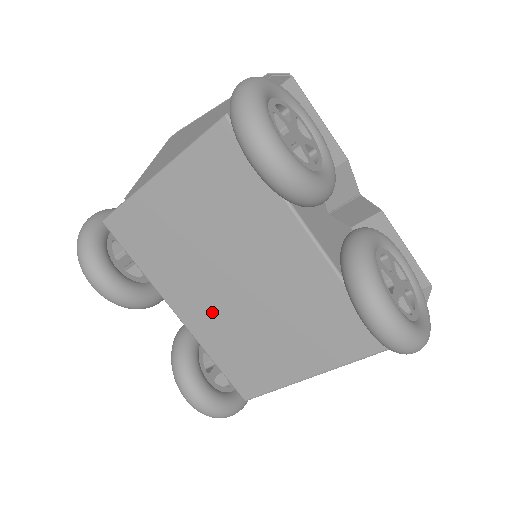
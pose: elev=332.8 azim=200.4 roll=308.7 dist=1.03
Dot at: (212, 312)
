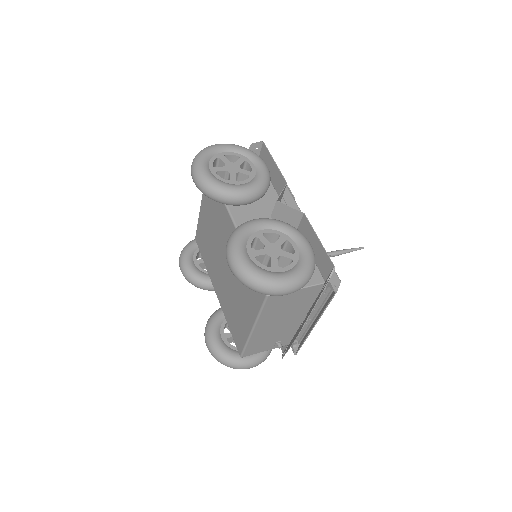
Dot at: (222, 287)
